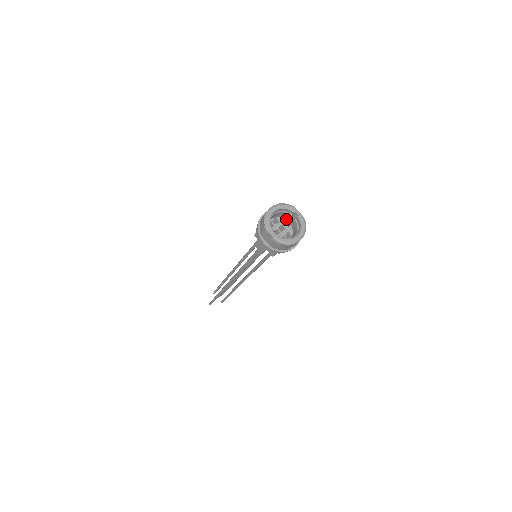
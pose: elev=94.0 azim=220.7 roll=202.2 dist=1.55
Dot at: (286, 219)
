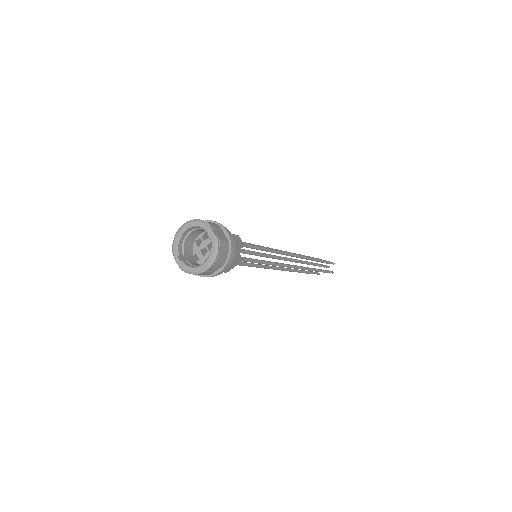
Dot at: occluded
